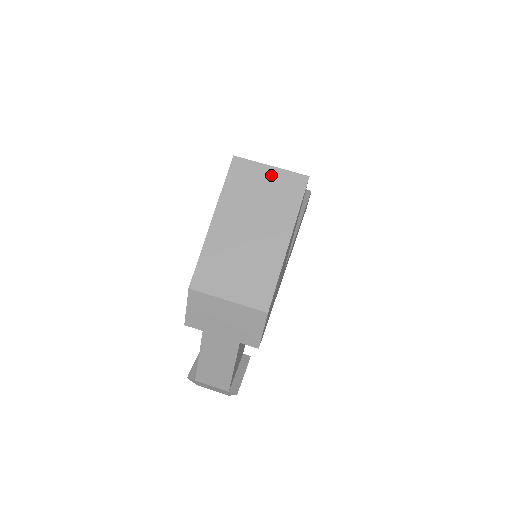
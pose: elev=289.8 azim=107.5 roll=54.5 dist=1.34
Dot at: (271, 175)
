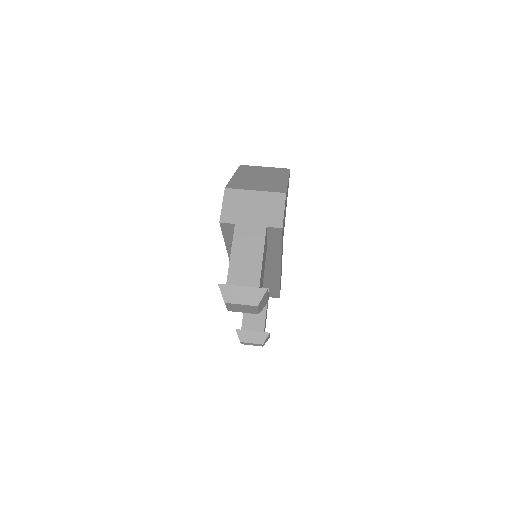
Dot at: (266, 168)
